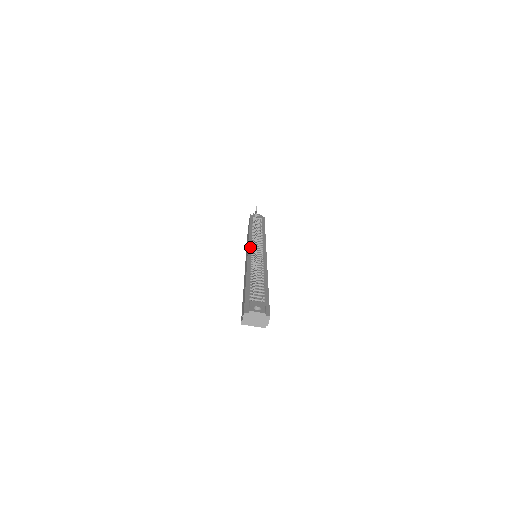
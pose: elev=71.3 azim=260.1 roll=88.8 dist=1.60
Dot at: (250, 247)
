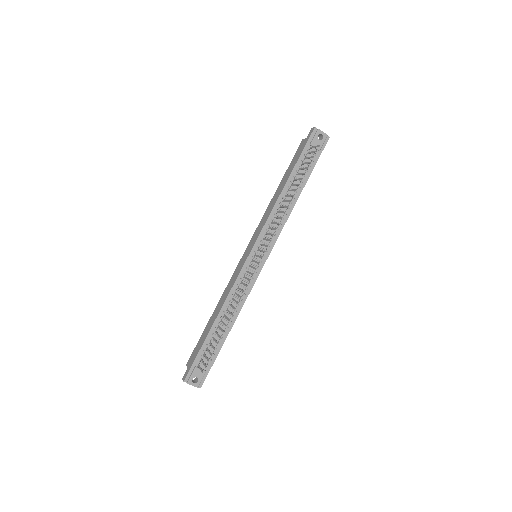
Dot at: (255, 248)
